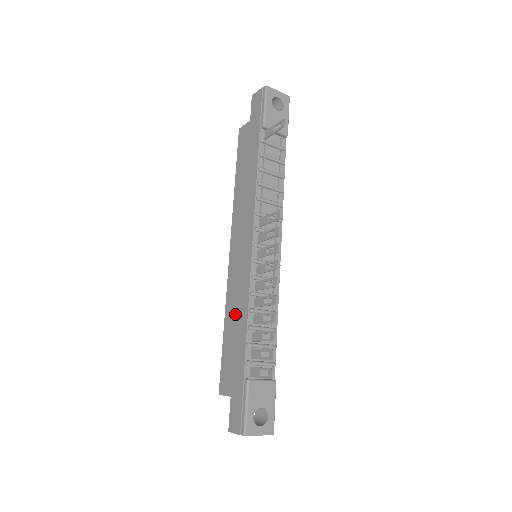
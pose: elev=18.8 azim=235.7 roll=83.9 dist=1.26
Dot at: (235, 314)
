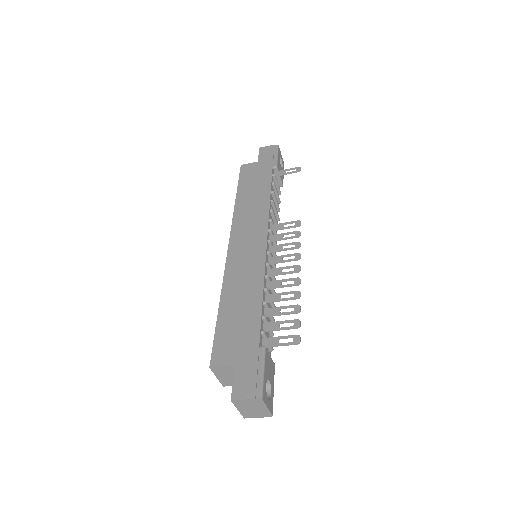
Dot at: (241, 292)
